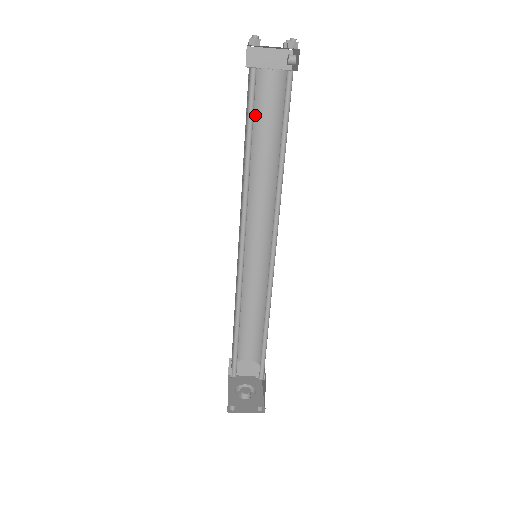
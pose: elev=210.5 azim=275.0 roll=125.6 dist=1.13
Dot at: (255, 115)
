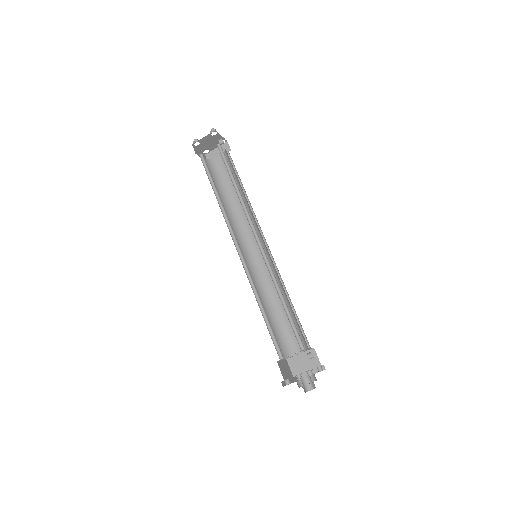
Dot at: (222, 181)
